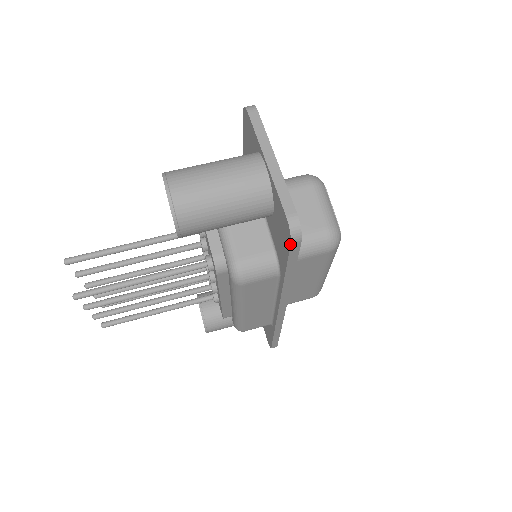
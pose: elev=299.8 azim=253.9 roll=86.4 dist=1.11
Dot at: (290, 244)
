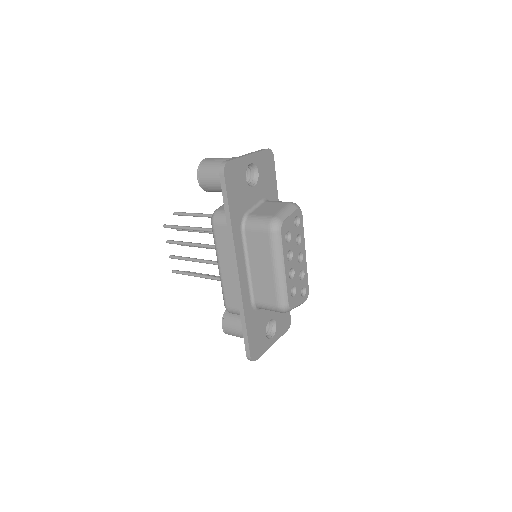
Dot at: (219, 175)
